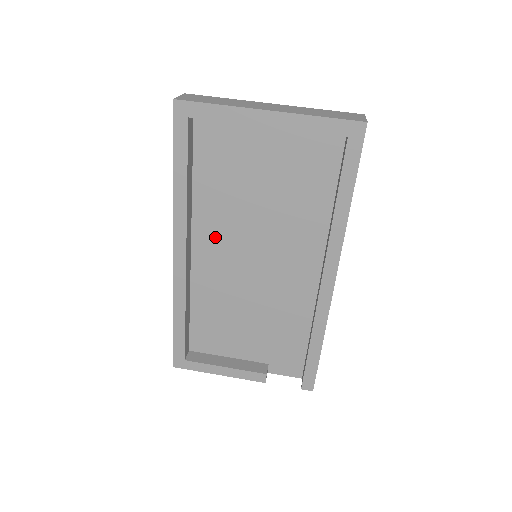
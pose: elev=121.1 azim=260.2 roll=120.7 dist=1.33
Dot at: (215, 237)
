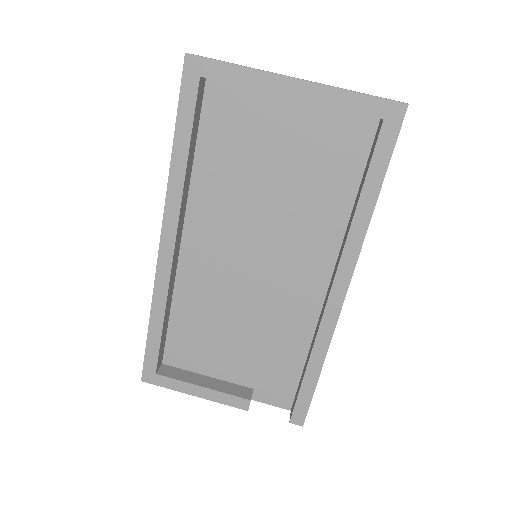
Dot at: (211, 228)
